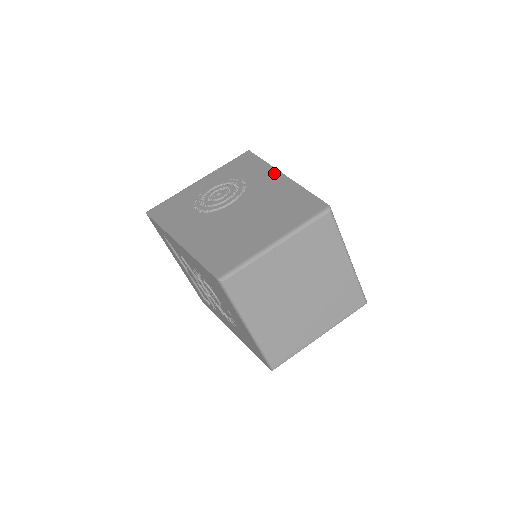
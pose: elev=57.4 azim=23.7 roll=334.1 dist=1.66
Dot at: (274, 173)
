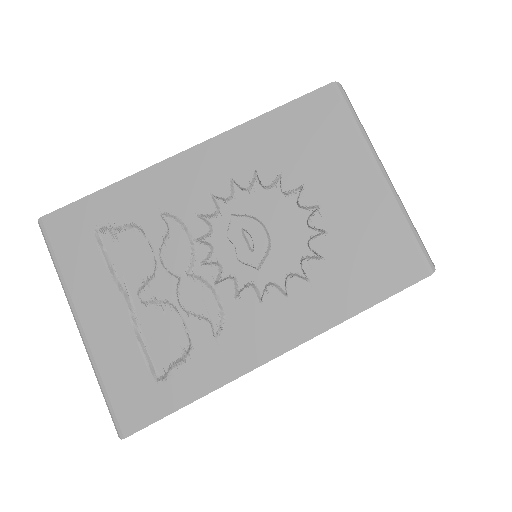
Dot at: occluded
